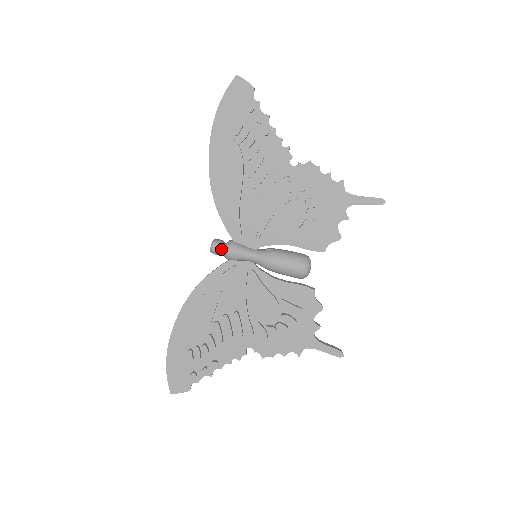
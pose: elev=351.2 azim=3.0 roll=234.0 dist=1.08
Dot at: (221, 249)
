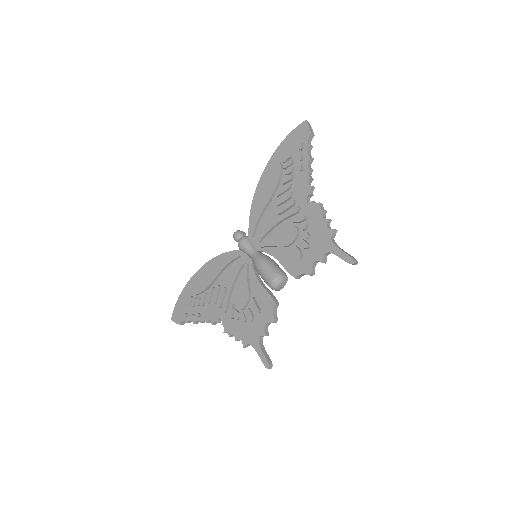
Dot at: (238, 238)
